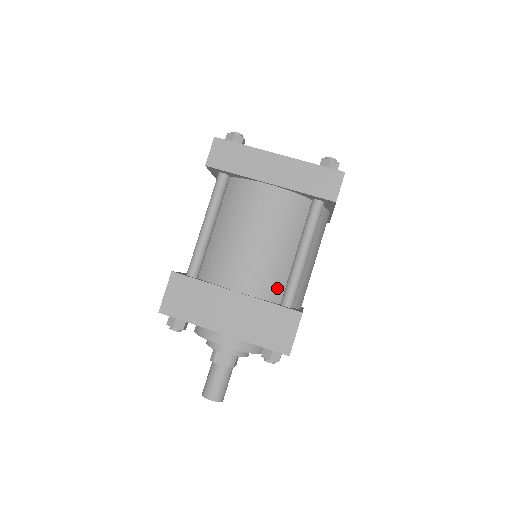
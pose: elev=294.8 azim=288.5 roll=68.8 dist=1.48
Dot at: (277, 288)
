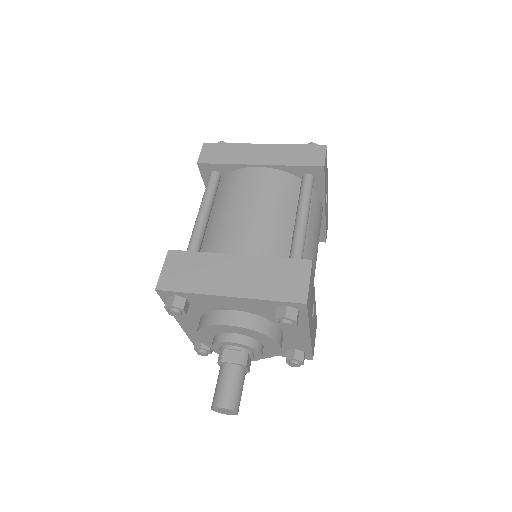
Dot at: (281, 252)
